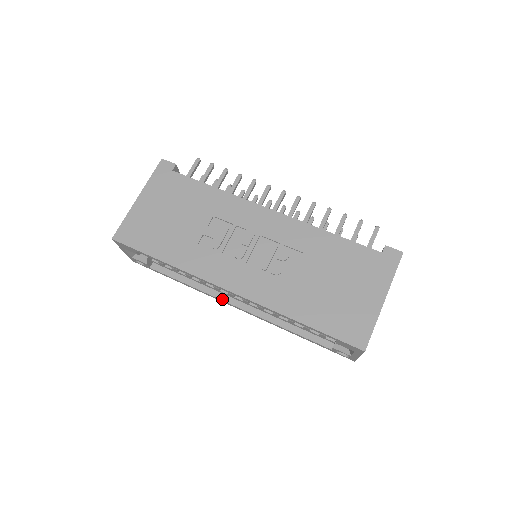
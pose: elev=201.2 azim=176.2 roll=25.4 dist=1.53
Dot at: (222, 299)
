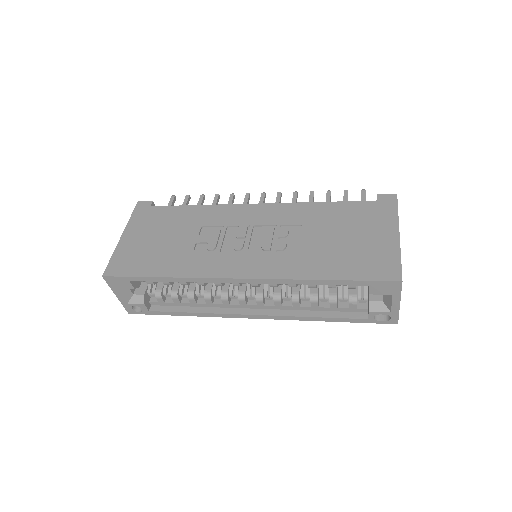
Dot at: (234, 313)
